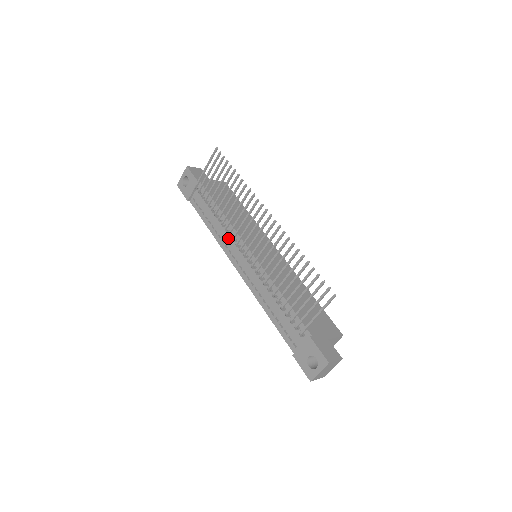
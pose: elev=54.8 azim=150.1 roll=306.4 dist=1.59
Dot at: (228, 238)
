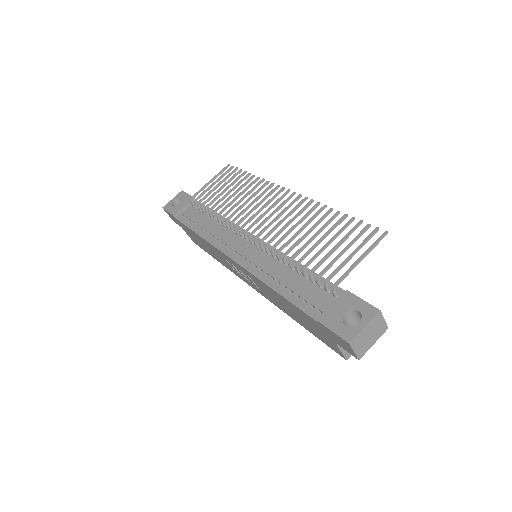
Dot at: (225, 234)
